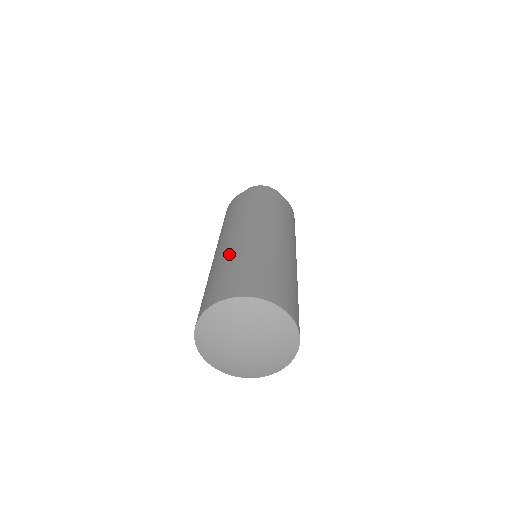
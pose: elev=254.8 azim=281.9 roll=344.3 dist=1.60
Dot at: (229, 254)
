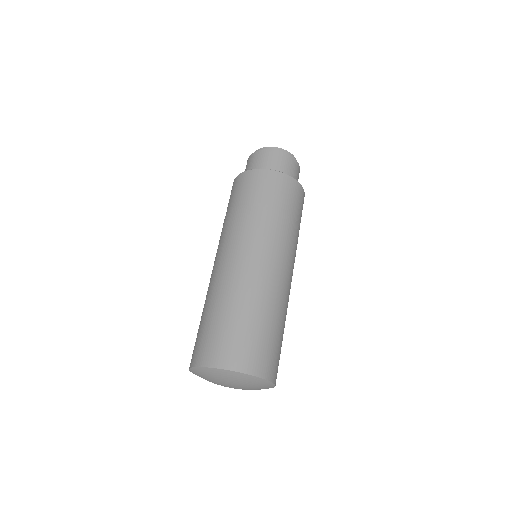
Dot at: (242, 295)
